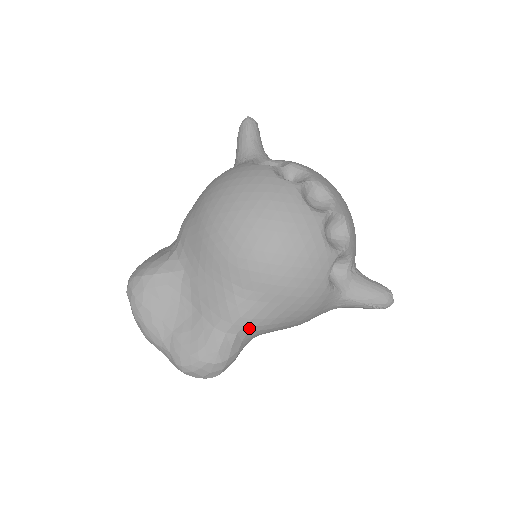
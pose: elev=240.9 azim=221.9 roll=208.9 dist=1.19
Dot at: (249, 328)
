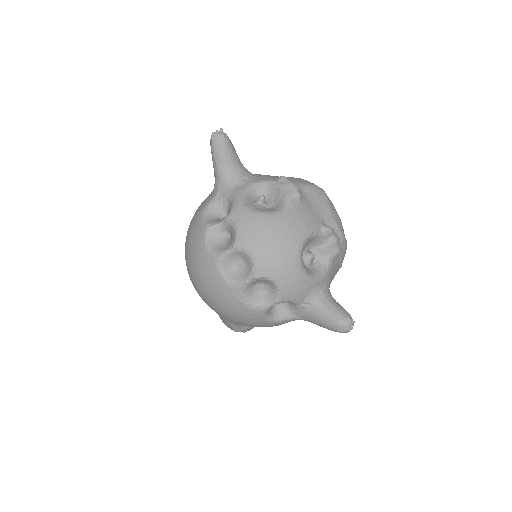
Dot at: occluded
